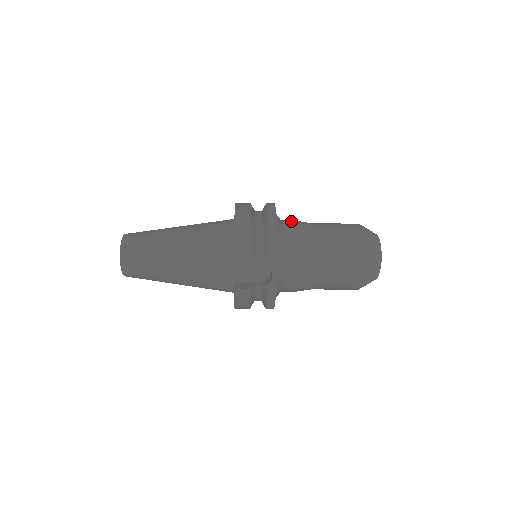
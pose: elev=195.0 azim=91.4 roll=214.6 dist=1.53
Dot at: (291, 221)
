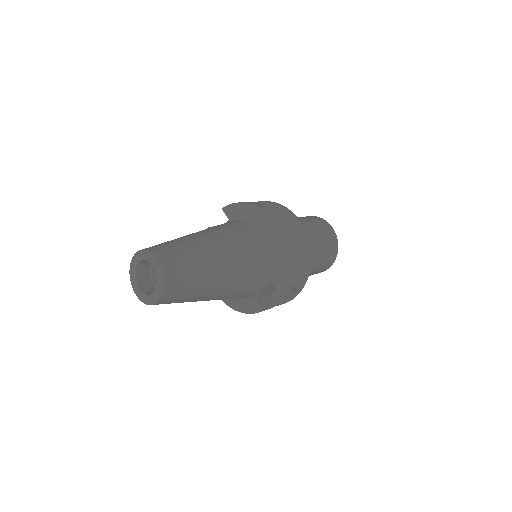
Dot at: occluded
